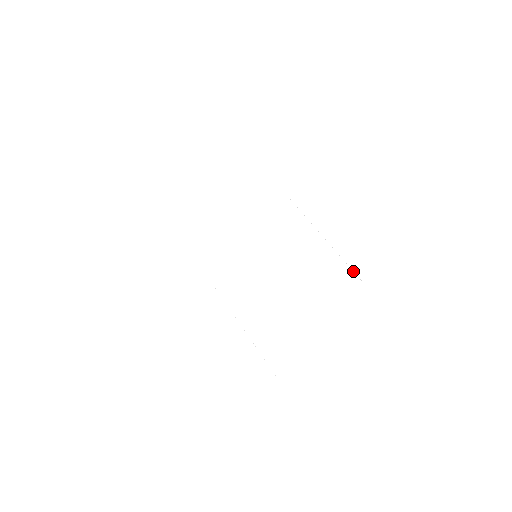
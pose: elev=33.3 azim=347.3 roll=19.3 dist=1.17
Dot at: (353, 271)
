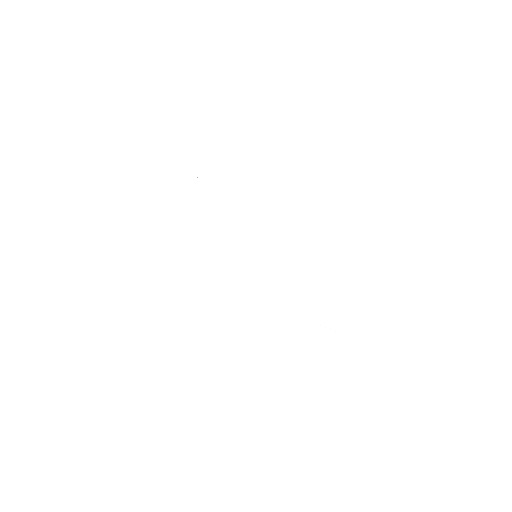
Dot at: occluded
